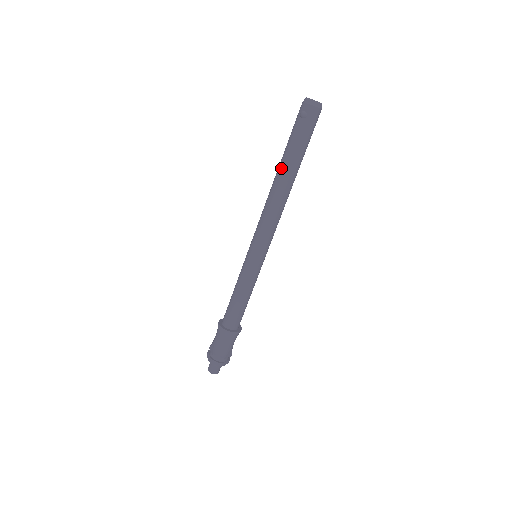
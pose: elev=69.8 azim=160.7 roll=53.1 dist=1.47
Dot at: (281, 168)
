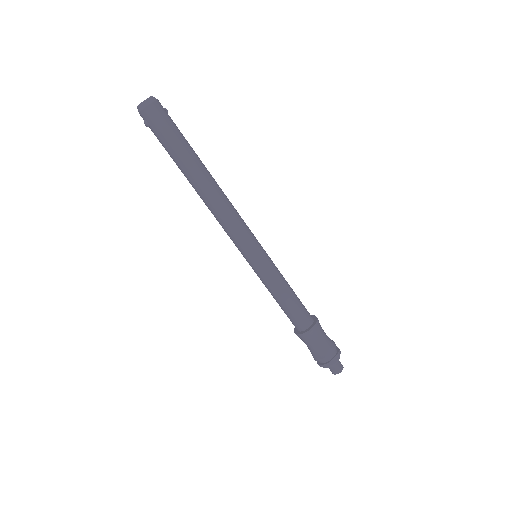
Dot at: occluded
